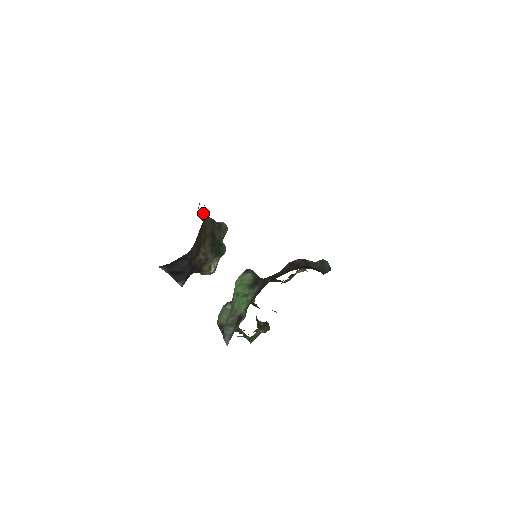
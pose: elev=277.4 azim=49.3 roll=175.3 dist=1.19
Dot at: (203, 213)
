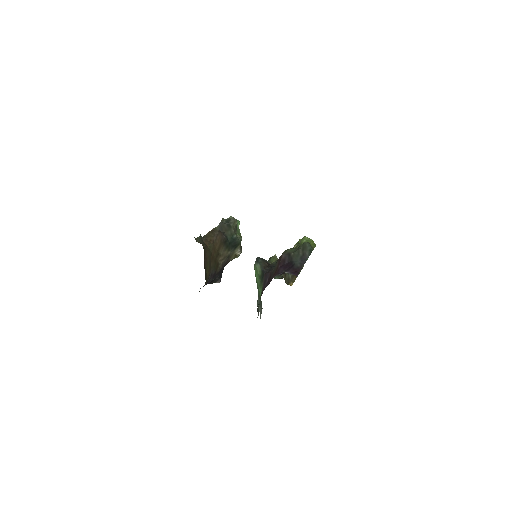
Dot at: (208, 234)
